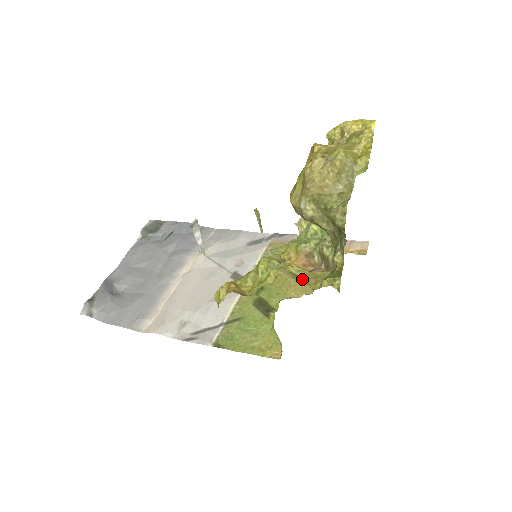
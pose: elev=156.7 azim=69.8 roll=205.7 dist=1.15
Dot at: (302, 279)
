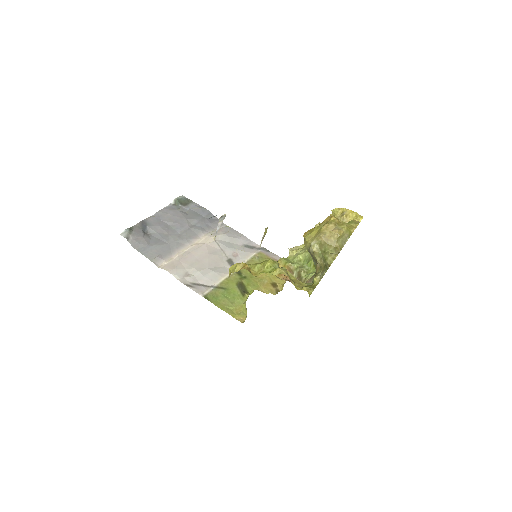
Dot at: (293, 281)
